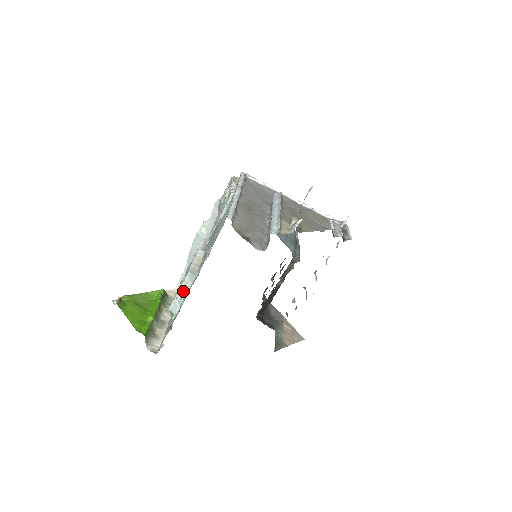
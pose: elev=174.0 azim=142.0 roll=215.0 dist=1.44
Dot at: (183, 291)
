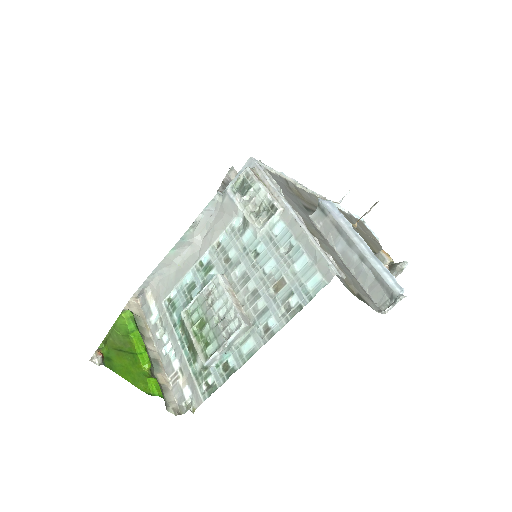
Dot at: (230, 344)
